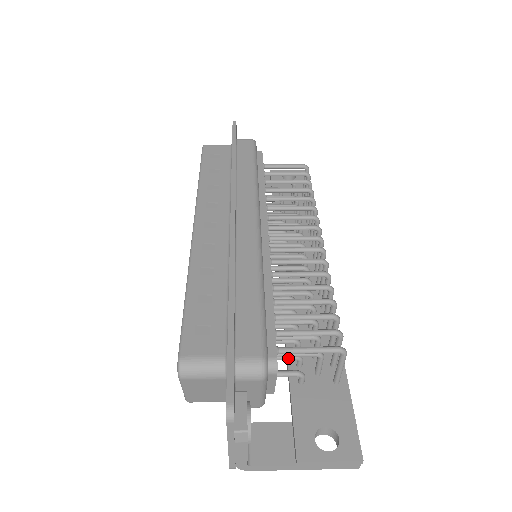
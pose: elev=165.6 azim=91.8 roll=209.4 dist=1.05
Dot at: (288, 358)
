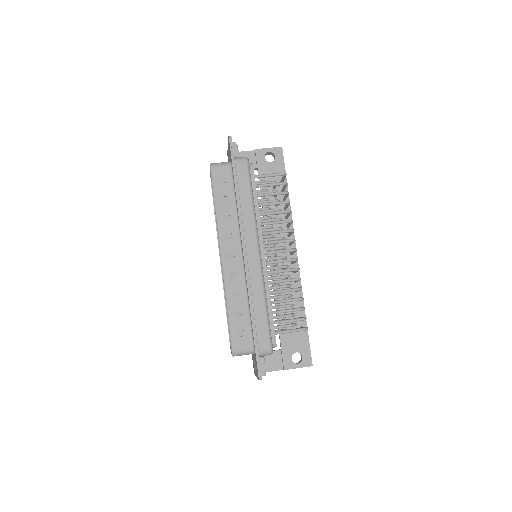
Dot at: occluded
